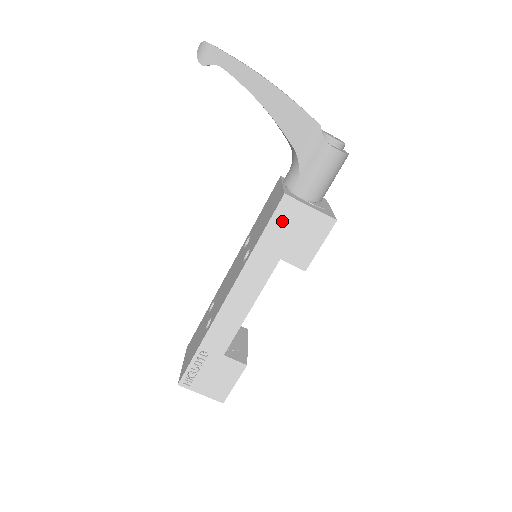
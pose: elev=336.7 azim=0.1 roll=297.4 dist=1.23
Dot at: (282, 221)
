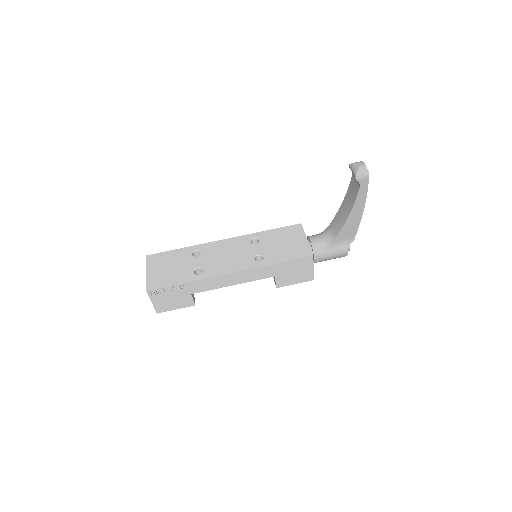
Dot at: (297, 264)
